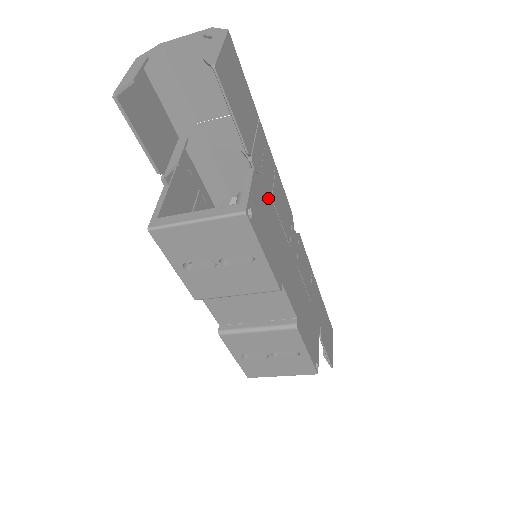
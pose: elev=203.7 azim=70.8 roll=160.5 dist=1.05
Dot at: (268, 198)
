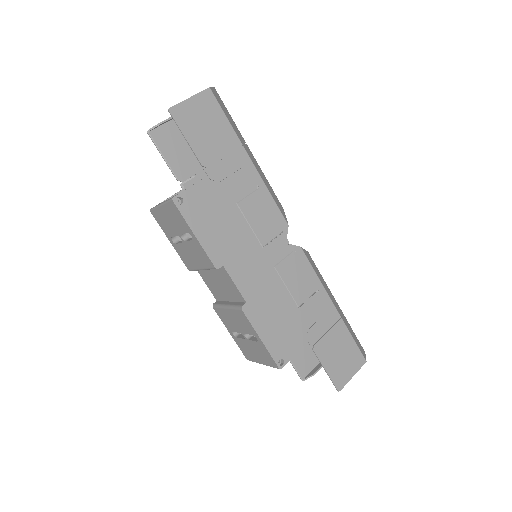
Dot at: (228, 201)
